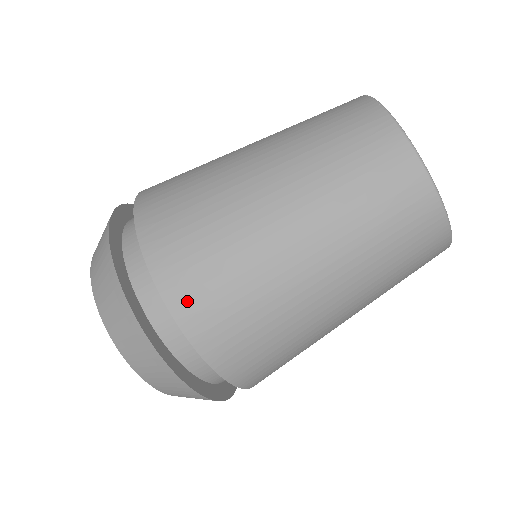
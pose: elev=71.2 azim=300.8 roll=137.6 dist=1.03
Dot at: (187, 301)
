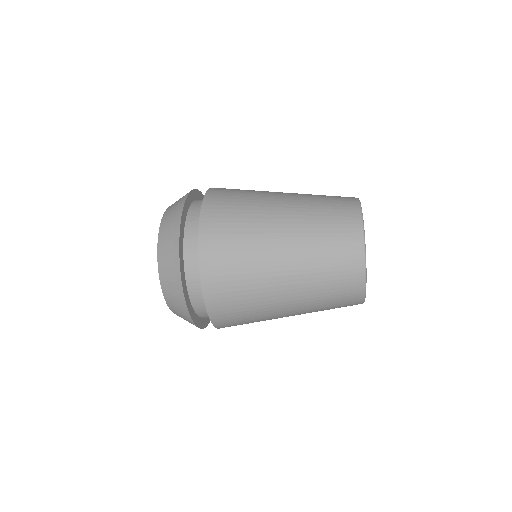
Dot at: (215, 297)
